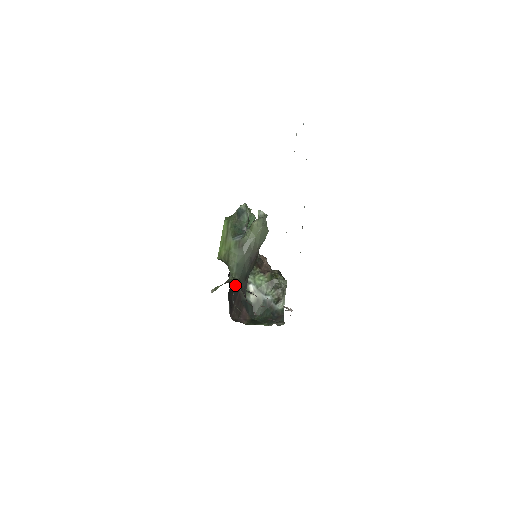
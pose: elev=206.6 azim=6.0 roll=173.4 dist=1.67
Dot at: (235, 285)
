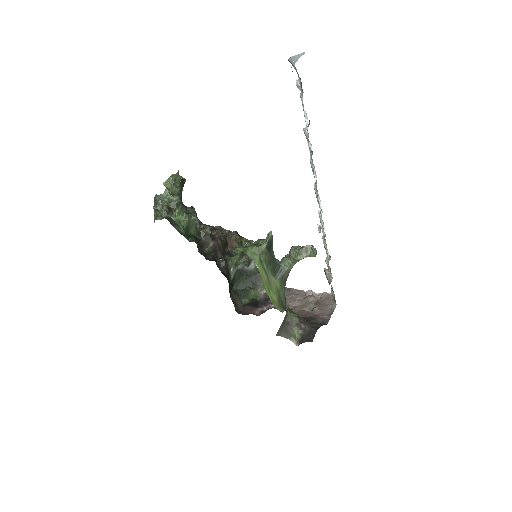
Dot at: occluded
